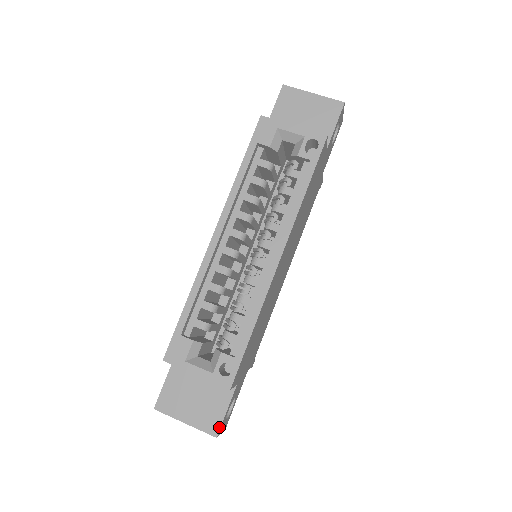
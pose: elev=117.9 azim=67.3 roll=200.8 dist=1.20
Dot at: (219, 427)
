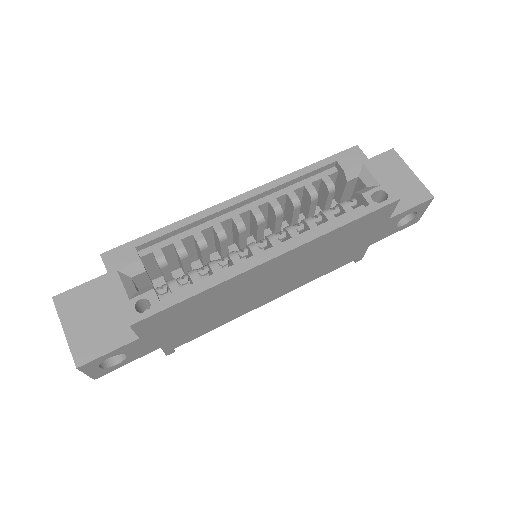
Dot at: (88, 361)
